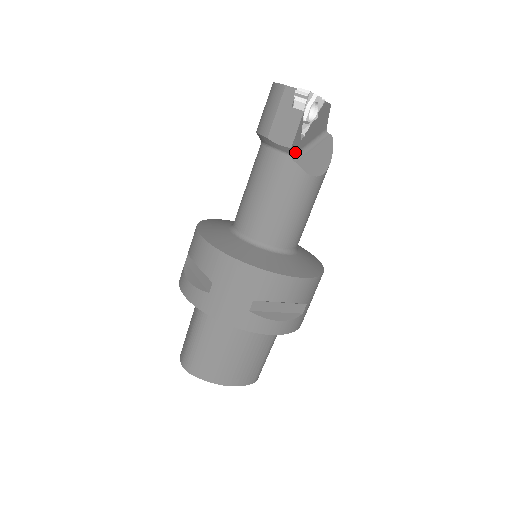
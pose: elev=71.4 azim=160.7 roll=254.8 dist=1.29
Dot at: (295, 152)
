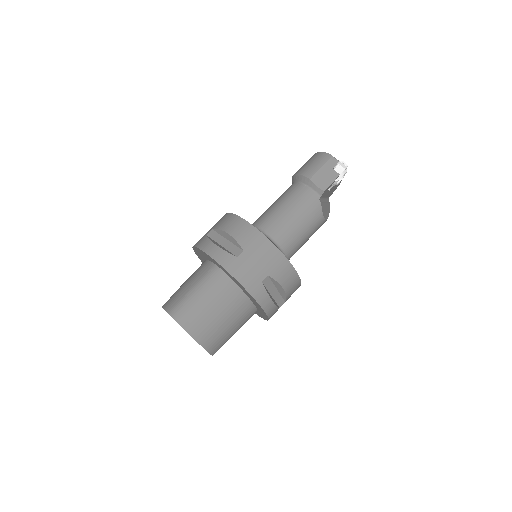
Dot at: (321, 196)
